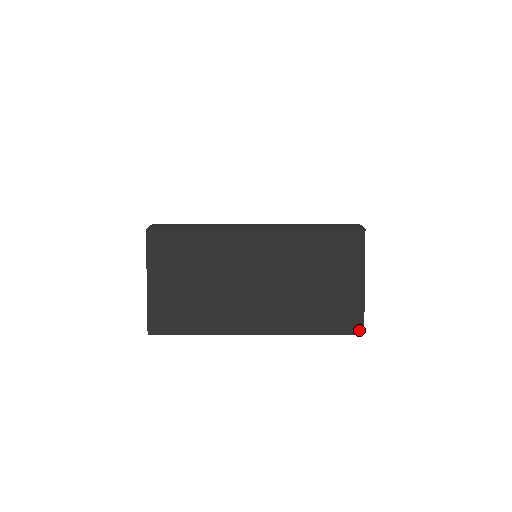
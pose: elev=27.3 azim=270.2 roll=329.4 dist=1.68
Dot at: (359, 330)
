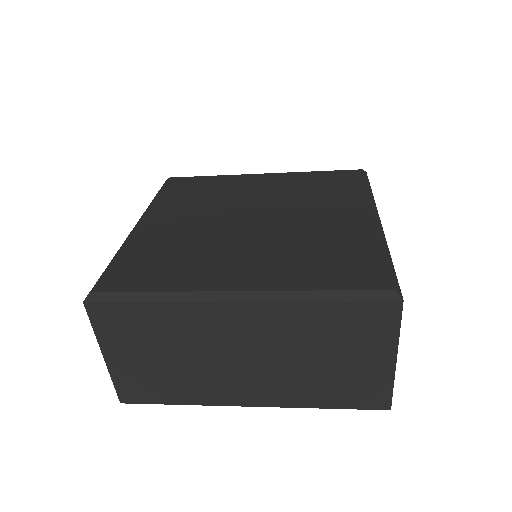
Dot at: (384, 406)
